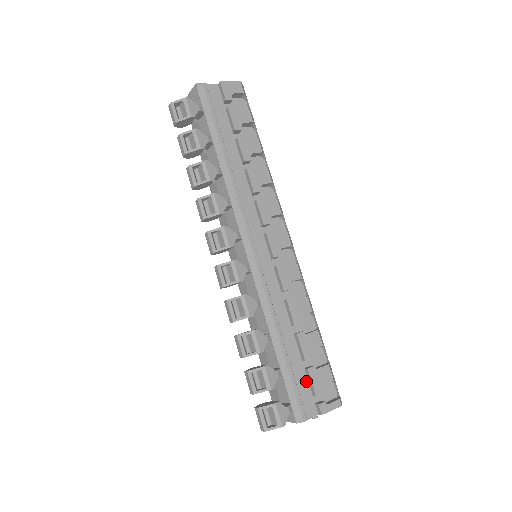
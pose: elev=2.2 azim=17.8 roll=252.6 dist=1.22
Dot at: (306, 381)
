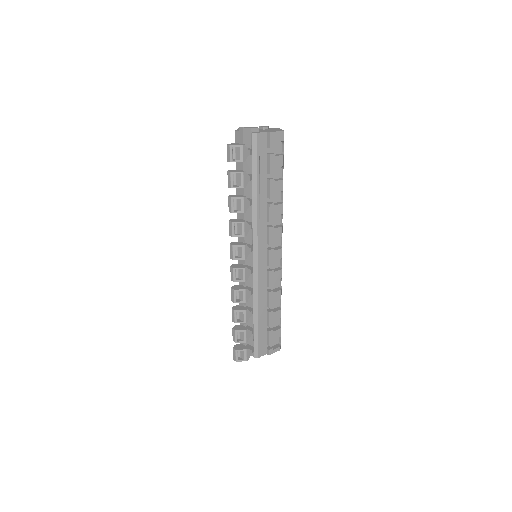
Dot at: (266, 337)
